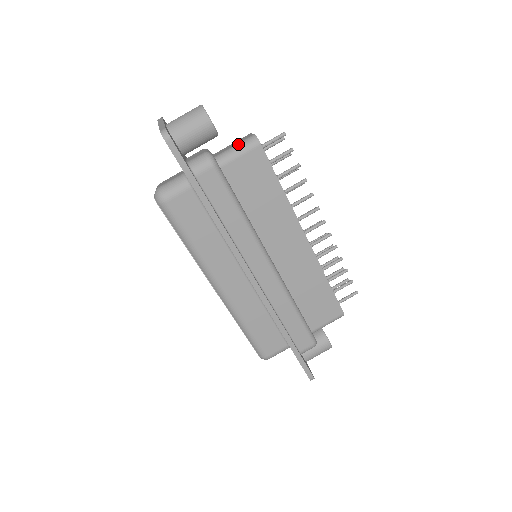
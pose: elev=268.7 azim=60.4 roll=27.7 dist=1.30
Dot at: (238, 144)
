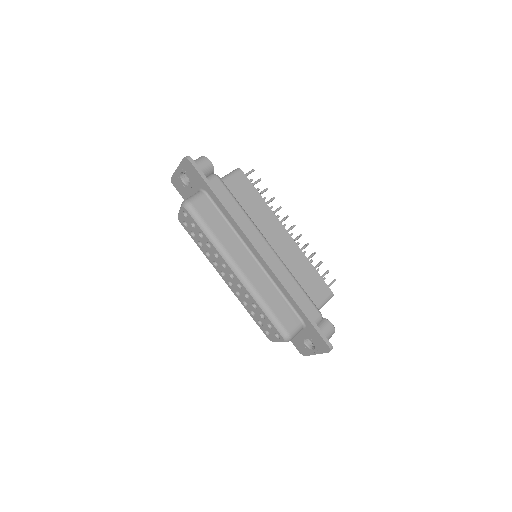
Dot at: (228, 174)
